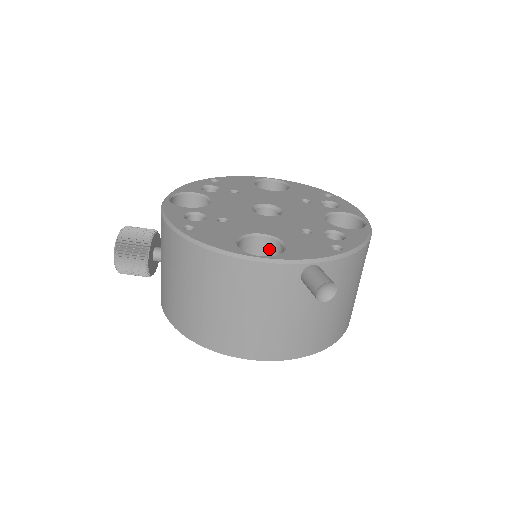
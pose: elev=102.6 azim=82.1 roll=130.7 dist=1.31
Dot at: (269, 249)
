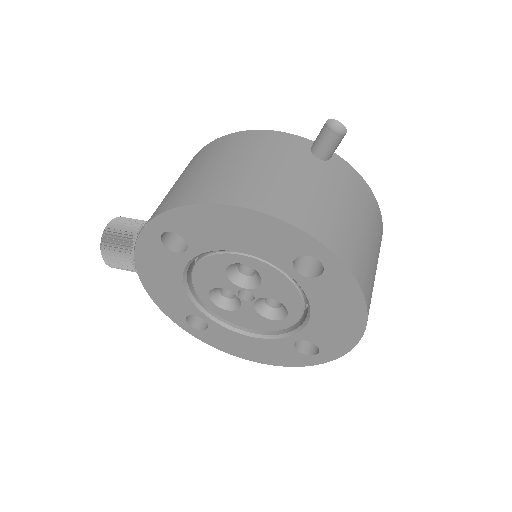
Dot at: occluded
